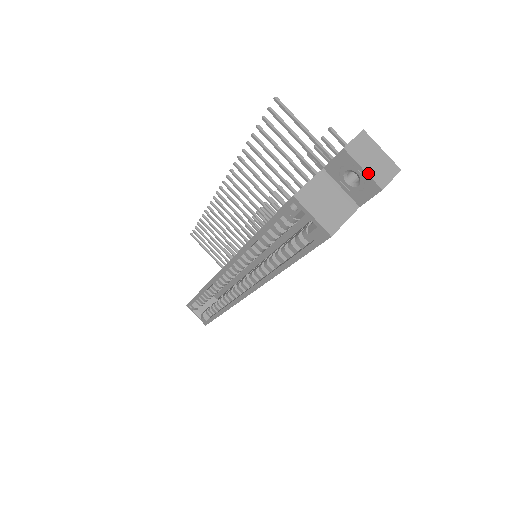
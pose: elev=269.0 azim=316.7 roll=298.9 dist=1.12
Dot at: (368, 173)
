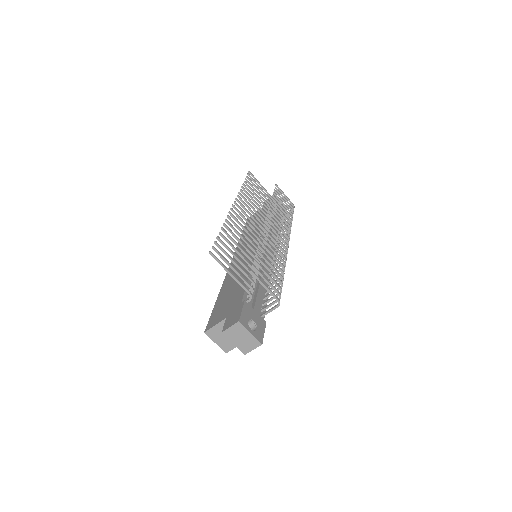
Dot at: (237, 346)
